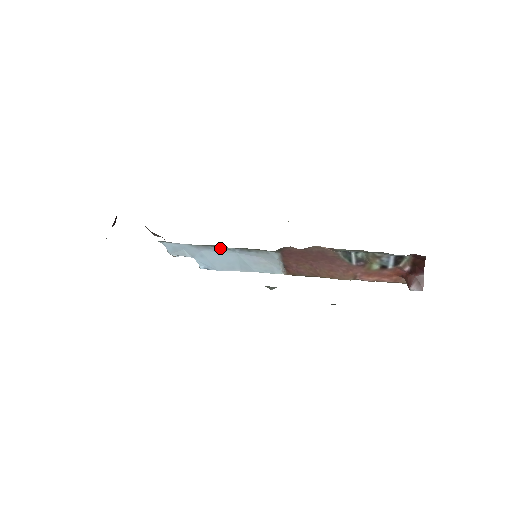
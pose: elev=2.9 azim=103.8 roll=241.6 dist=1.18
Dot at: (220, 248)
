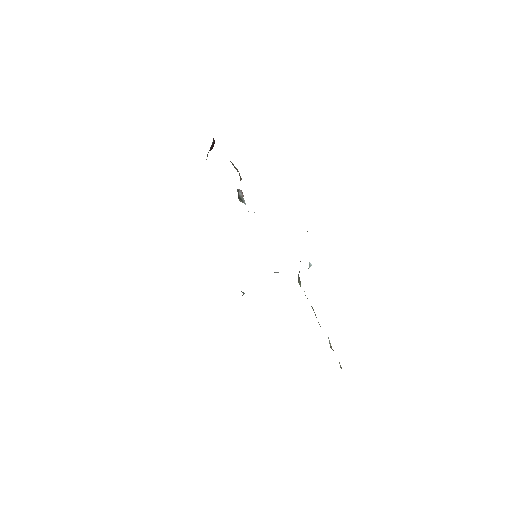
Dot at: occluded
